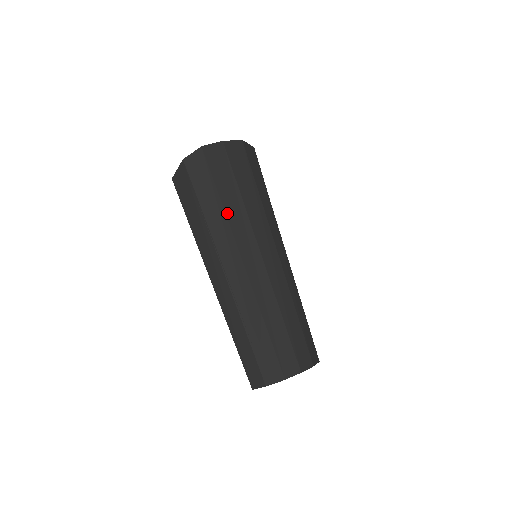
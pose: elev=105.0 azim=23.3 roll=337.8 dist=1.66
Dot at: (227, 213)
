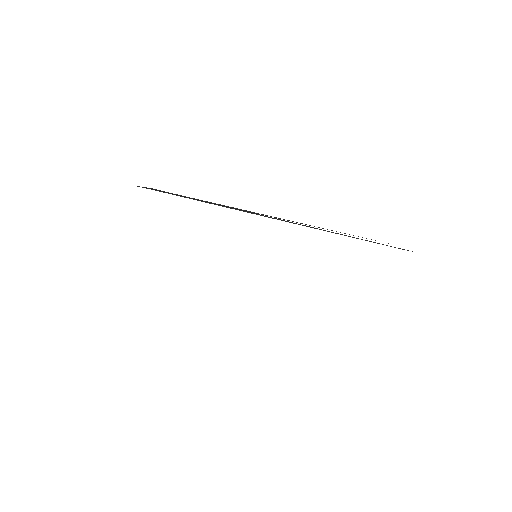
Dot at: occluded
